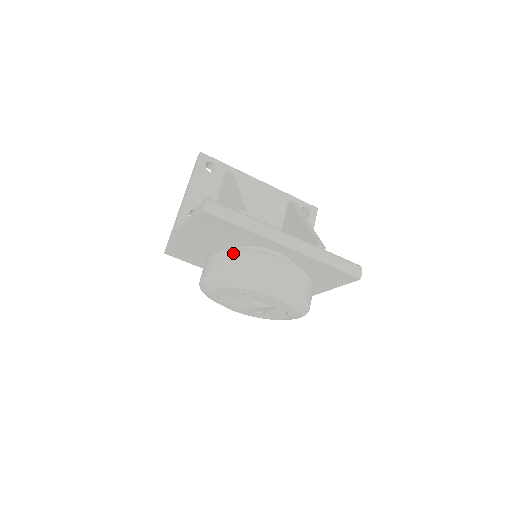
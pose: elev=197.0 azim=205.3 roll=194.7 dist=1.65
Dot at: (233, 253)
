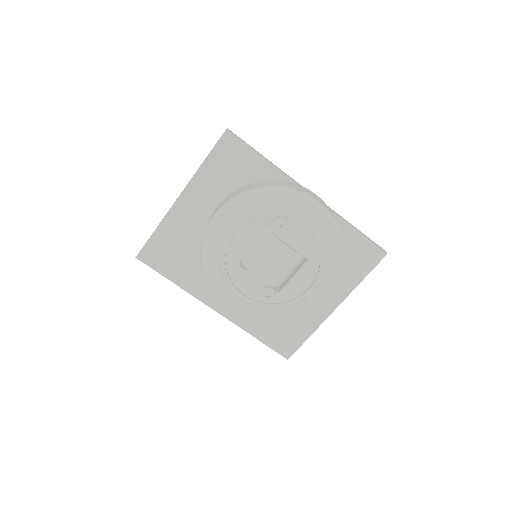
Dot at: (255, 182)
